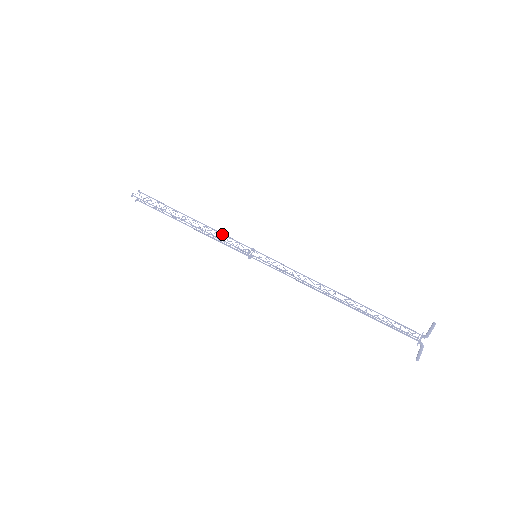
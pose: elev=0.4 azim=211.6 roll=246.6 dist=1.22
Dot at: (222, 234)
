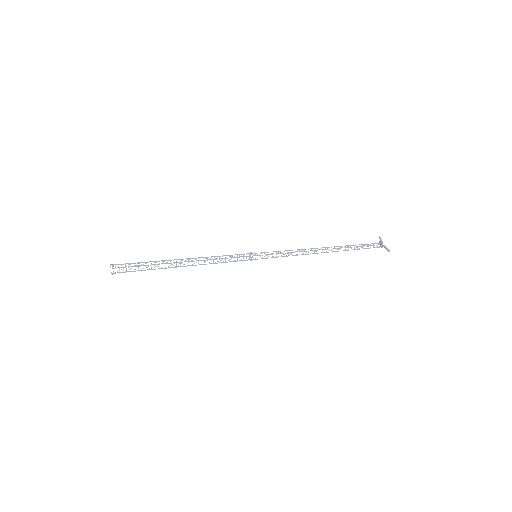
Dot at: occluded
